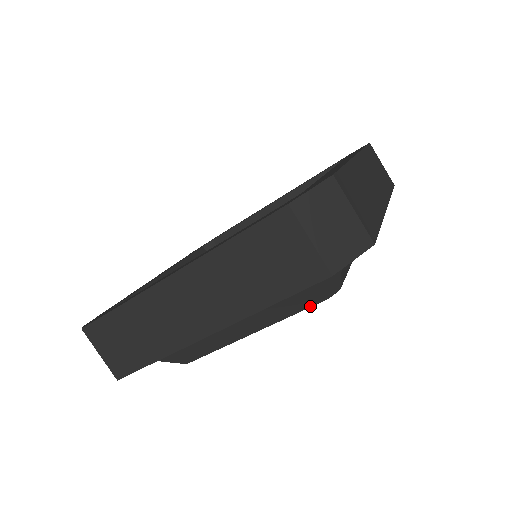
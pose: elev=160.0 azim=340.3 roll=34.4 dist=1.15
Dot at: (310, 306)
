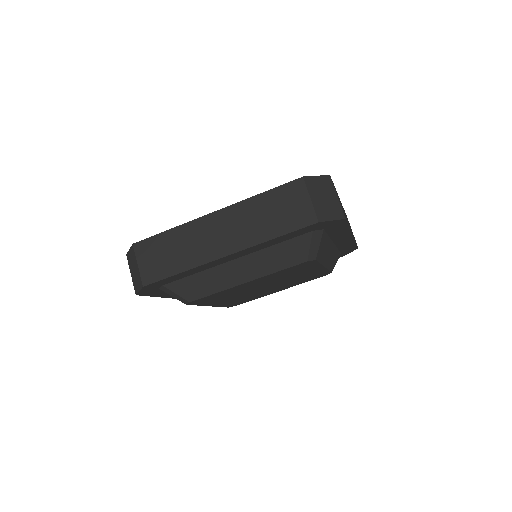
Dot at: (294, 265)
